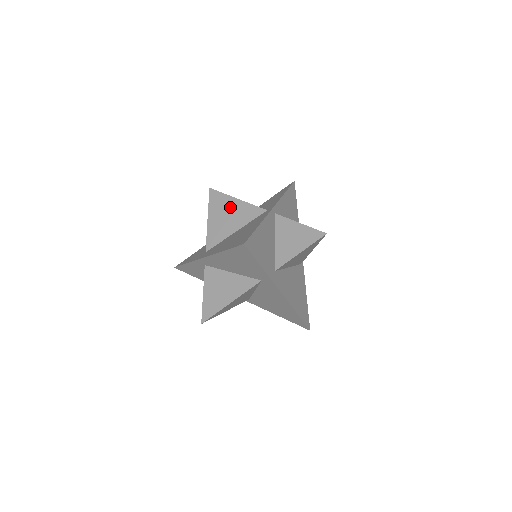
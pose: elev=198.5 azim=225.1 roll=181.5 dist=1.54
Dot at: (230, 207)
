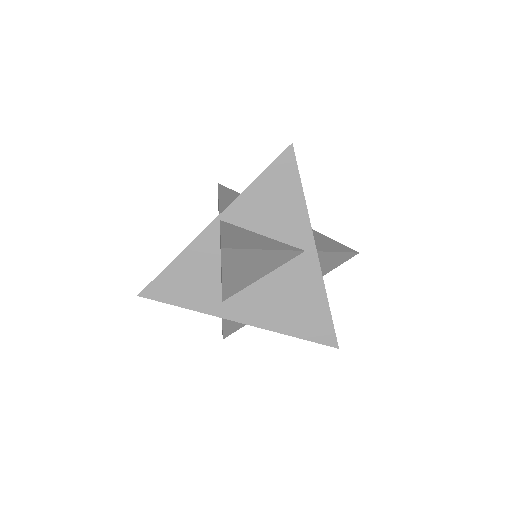
Dot at: (256, 260)
